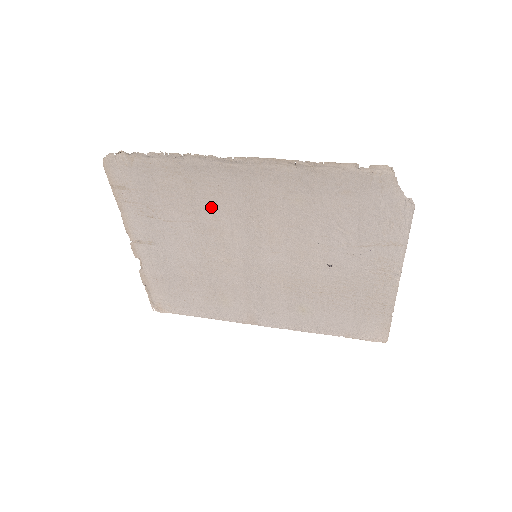
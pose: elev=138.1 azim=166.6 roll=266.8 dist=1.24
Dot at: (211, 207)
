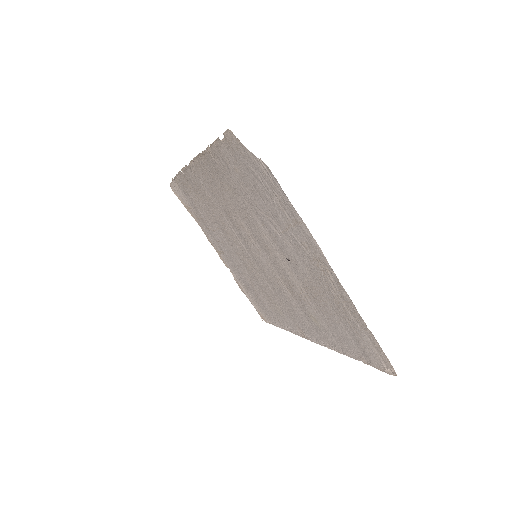
Dot at: (215, 212)
